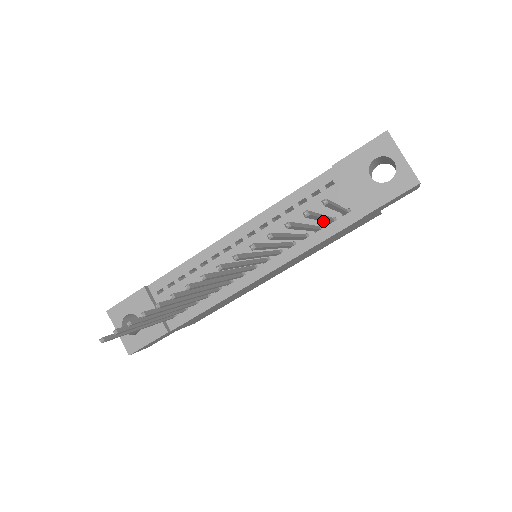
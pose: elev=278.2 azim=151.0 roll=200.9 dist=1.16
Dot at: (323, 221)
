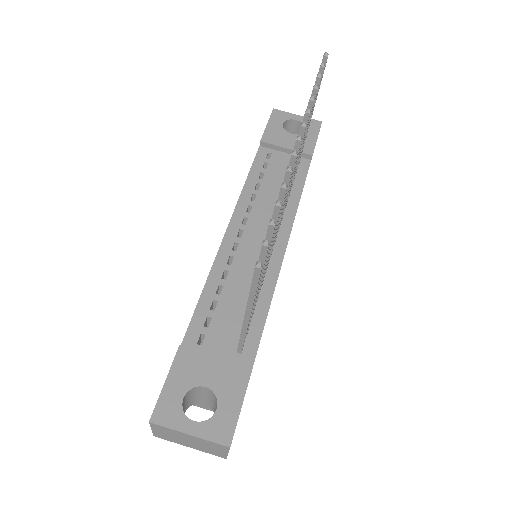
Dot at: (304, 142)
